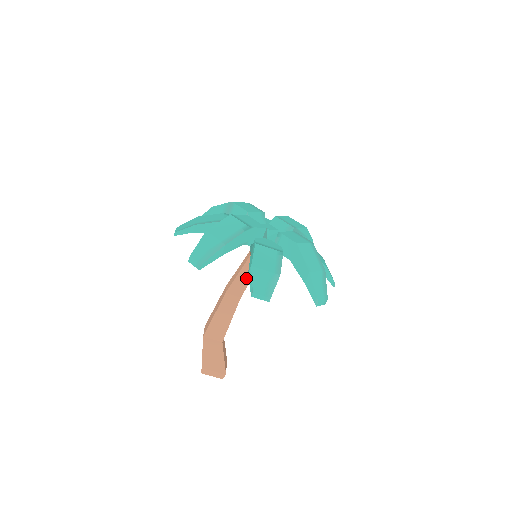
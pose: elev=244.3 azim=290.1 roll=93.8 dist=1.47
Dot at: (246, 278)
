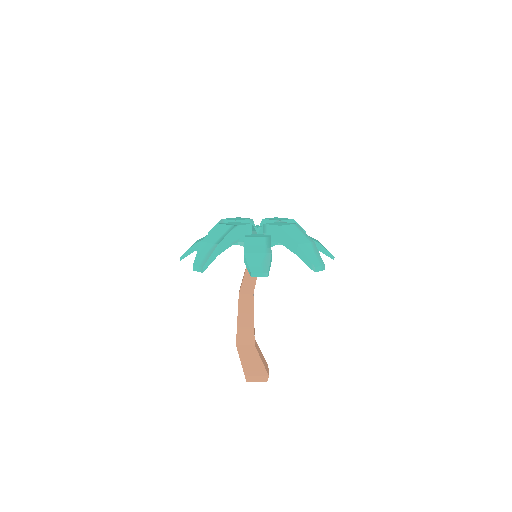
Dot at: occluded
